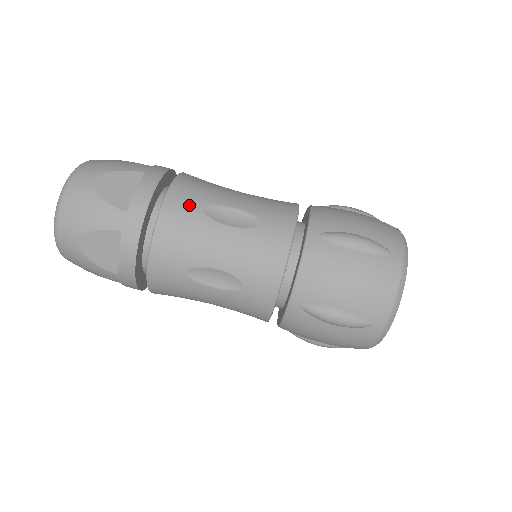
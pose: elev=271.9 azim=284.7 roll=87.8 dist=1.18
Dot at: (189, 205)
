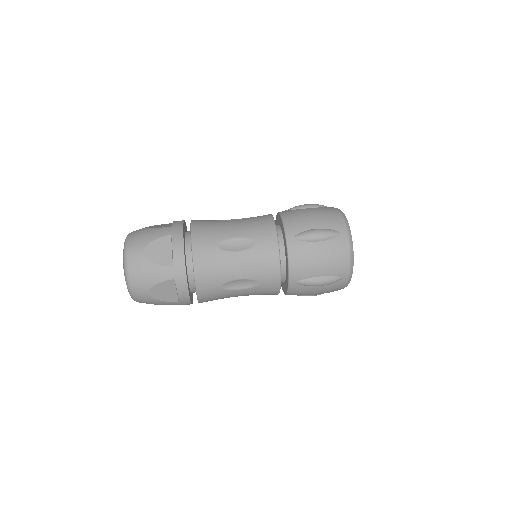
Dot at: (207, 220)
